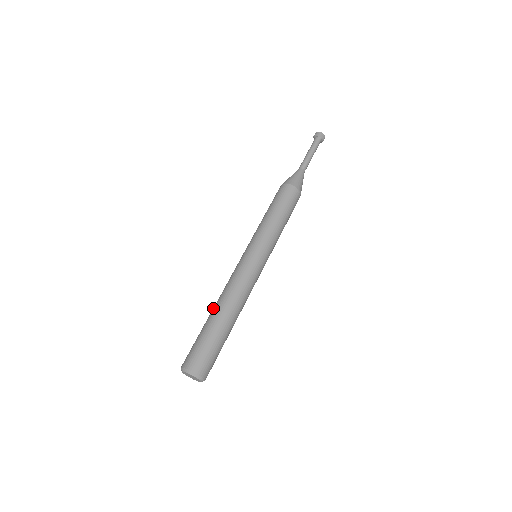
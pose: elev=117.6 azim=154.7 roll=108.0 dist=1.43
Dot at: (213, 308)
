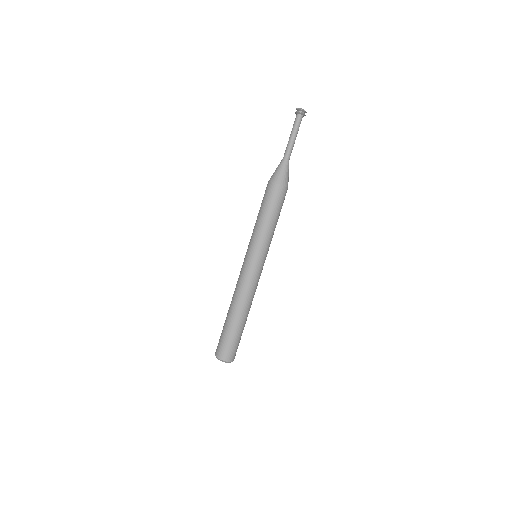
Dot at: occluded
